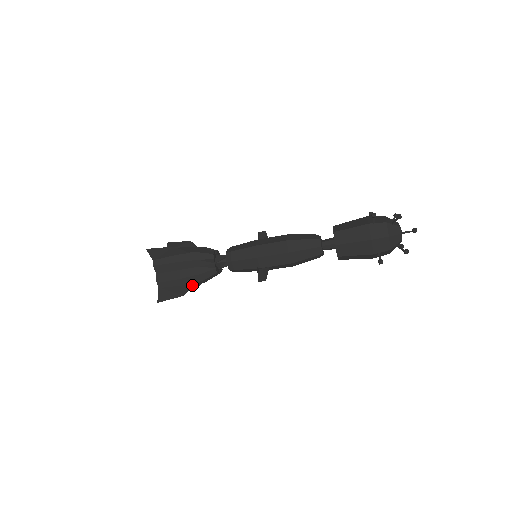
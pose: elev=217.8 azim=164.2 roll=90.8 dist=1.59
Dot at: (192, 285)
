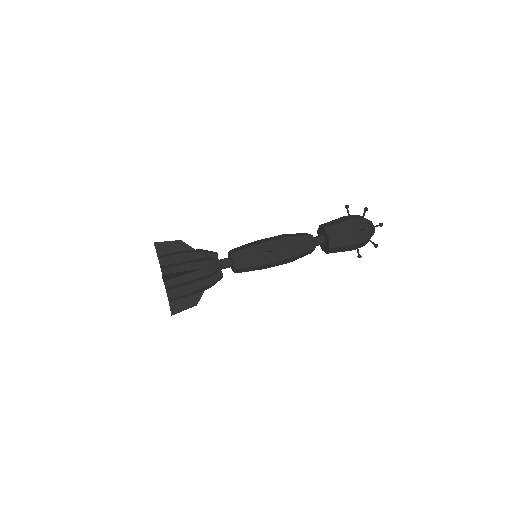
Dot at: (198, 269)
